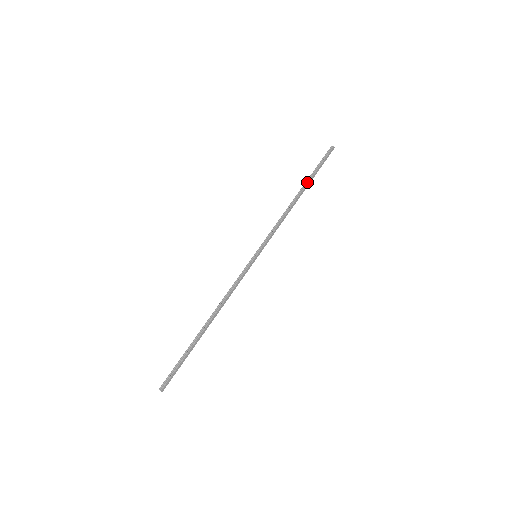
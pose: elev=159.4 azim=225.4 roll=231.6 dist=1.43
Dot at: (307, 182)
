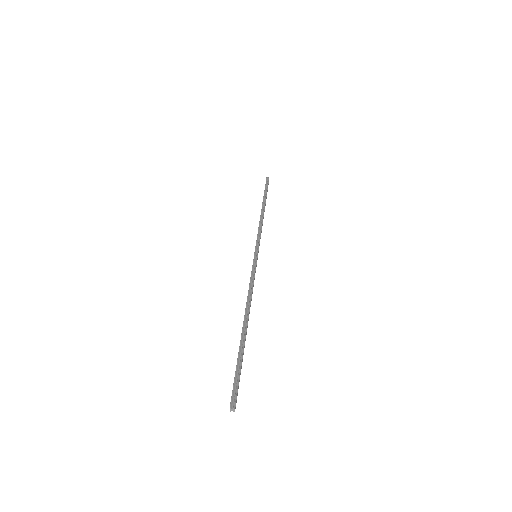
Dot at: (265, 199)
